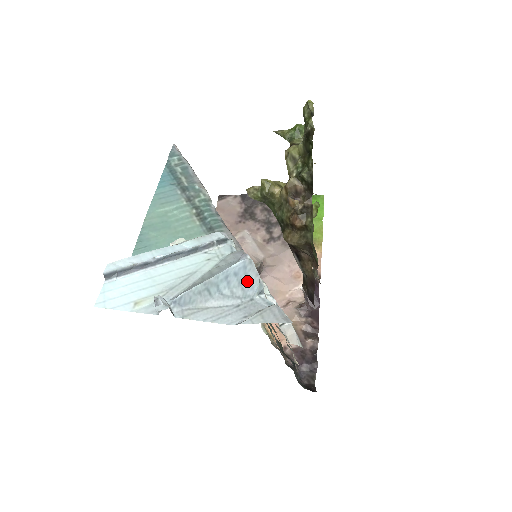
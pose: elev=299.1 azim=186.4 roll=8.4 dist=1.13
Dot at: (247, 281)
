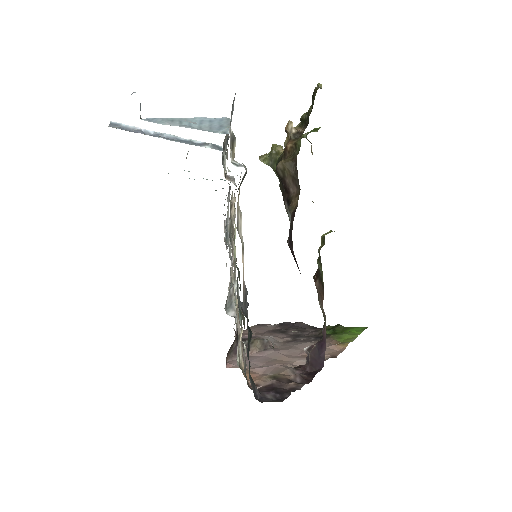
Dot at: (218, 126)
